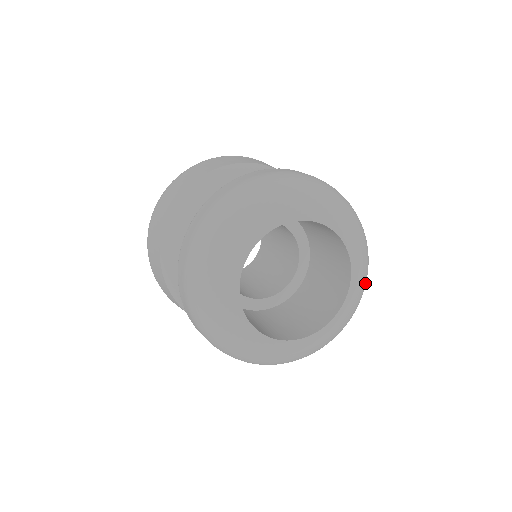
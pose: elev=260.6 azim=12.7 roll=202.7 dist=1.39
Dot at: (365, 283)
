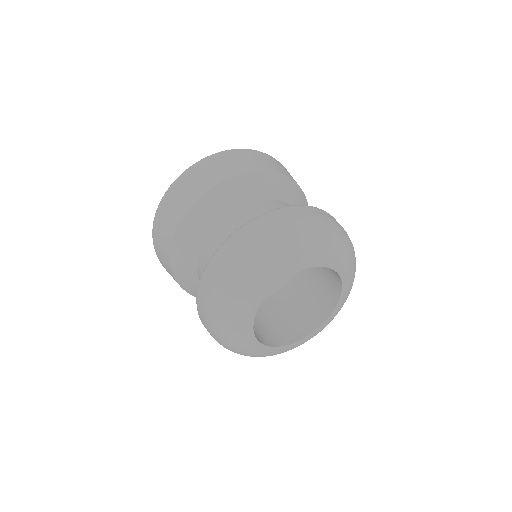
Dot at: occluded
